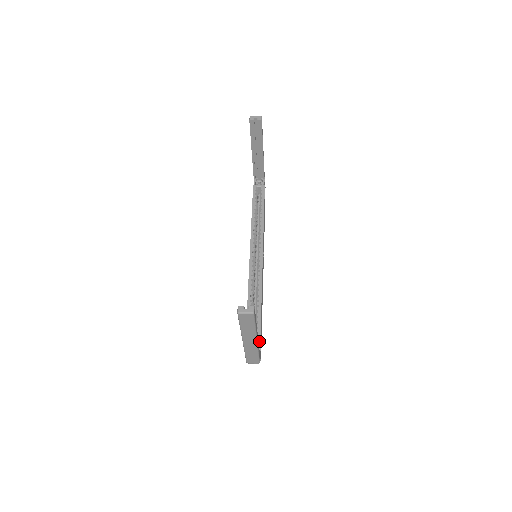
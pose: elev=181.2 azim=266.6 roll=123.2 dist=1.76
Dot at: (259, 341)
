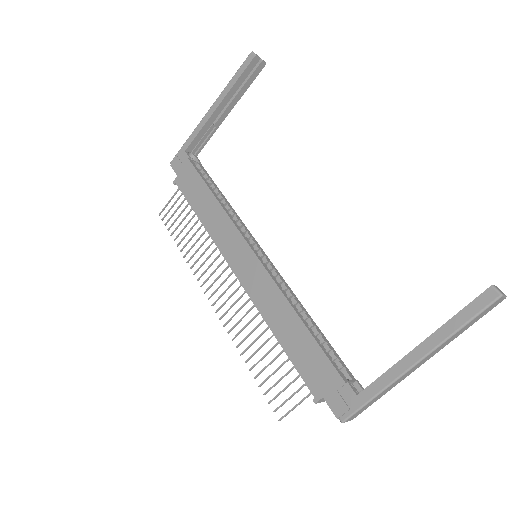
Dot at: (355, 379)
